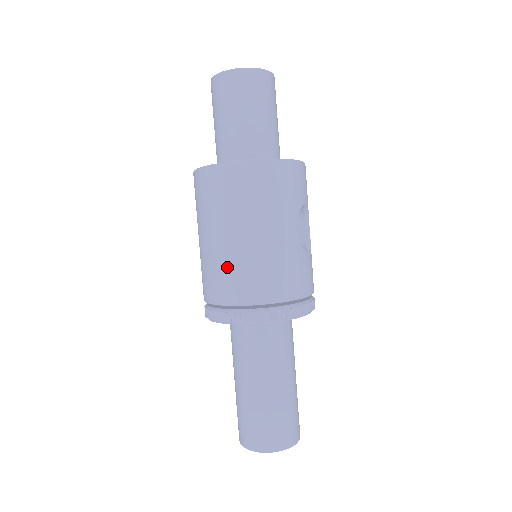
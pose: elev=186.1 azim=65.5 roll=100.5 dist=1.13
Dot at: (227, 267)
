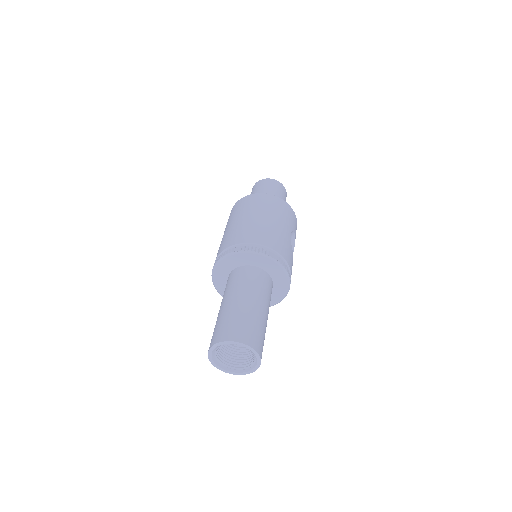
Dot at: (247, 228)
